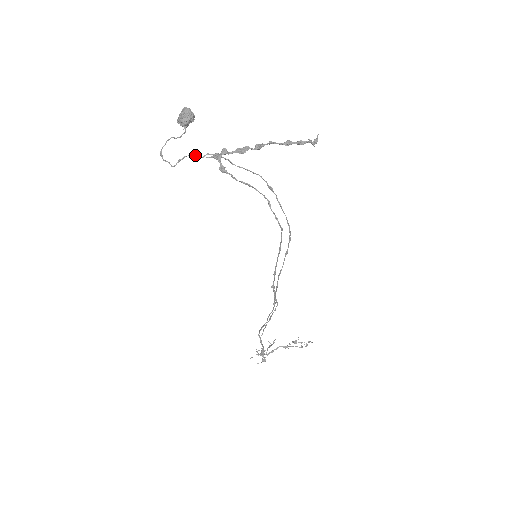
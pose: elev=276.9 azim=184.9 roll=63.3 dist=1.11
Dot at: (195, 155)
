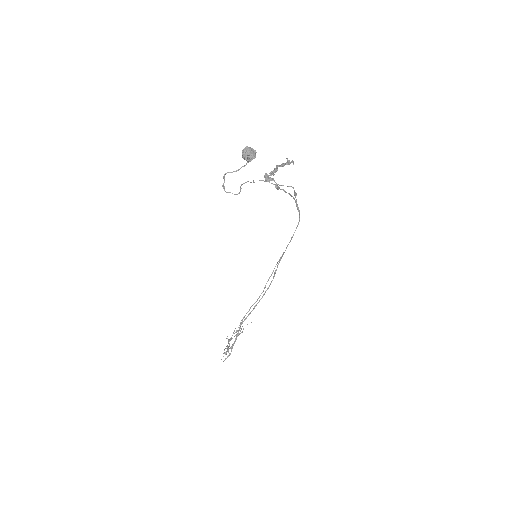
Dot at: (250, 182)
